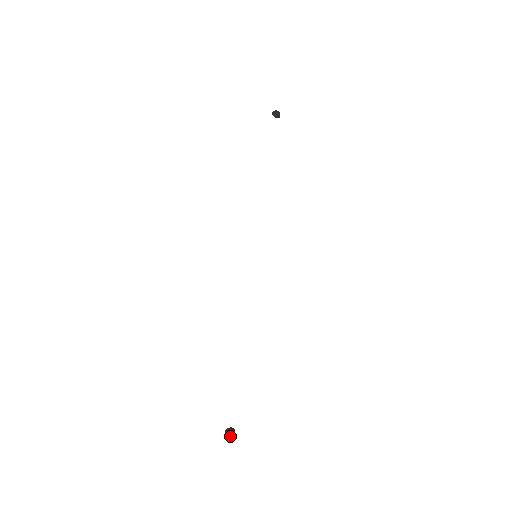
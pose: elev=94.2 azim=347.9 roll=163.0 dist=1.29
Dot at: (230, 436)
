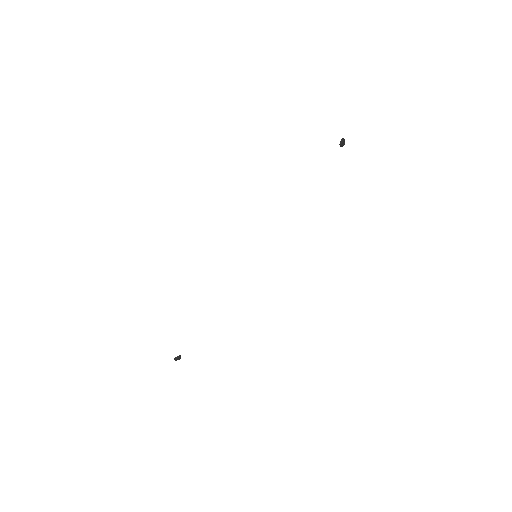
Dot at: (177, 359)
